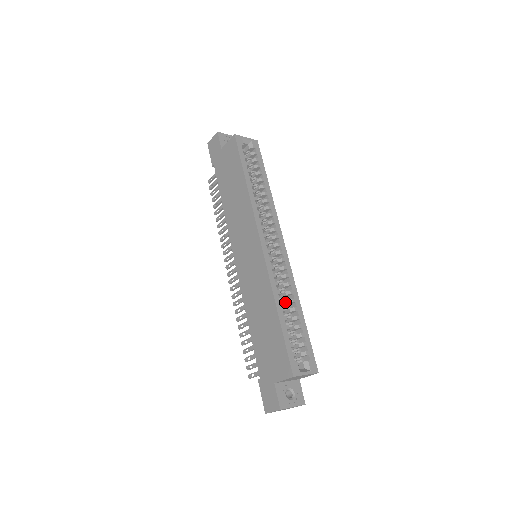
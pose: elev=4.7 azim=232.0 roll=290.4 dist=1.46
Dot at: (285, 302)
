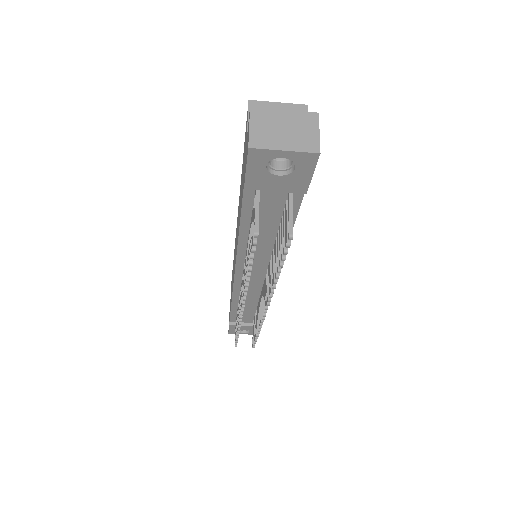
Dot at: occluded
